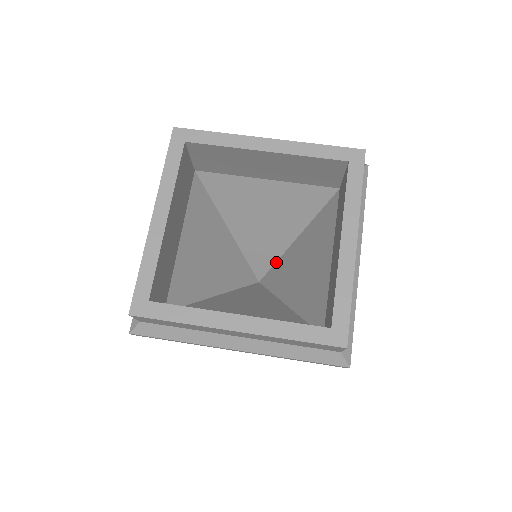
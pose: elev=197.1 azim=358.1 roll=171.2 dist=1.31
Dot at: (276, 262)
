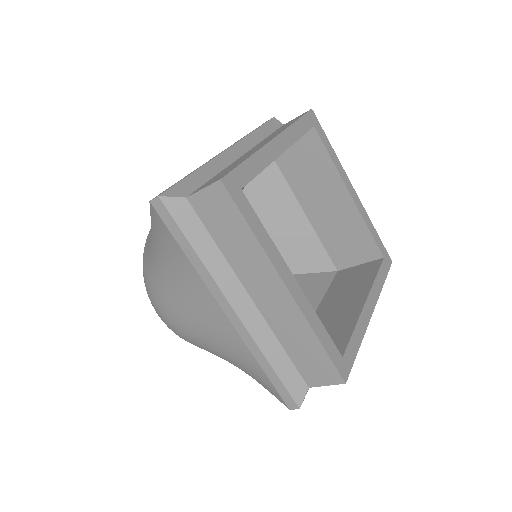
Dot at: occluded
